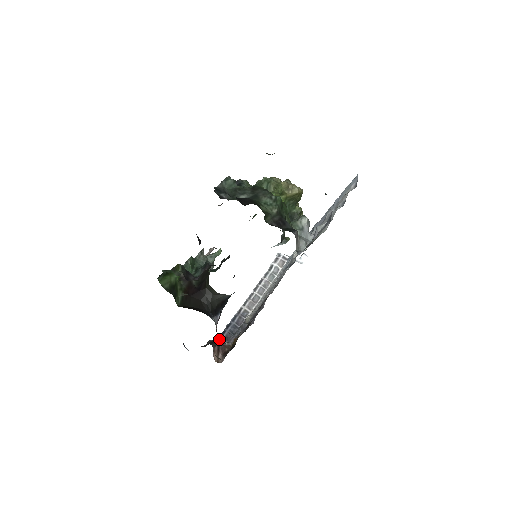
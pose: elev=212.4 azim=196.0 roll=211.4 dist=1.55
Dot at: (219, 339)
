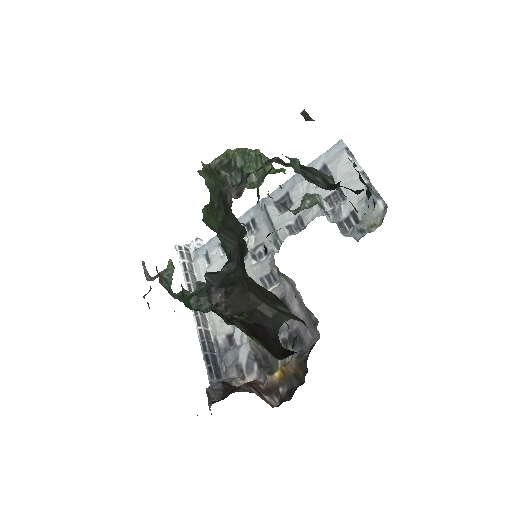
Dot at: (213, 381)
